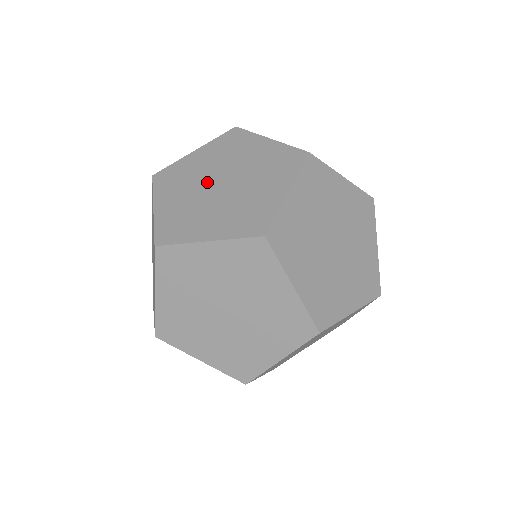
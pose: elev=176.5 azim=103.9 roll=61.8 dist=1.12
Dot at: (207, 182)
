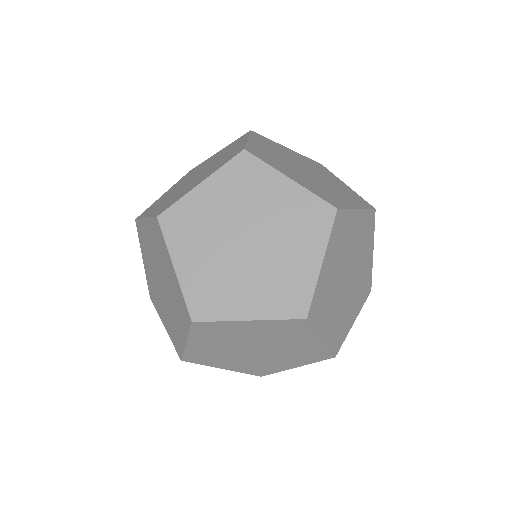
Dot at: (229, 238)
